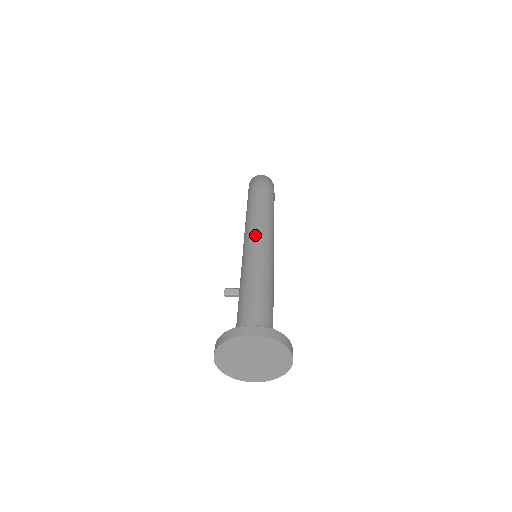
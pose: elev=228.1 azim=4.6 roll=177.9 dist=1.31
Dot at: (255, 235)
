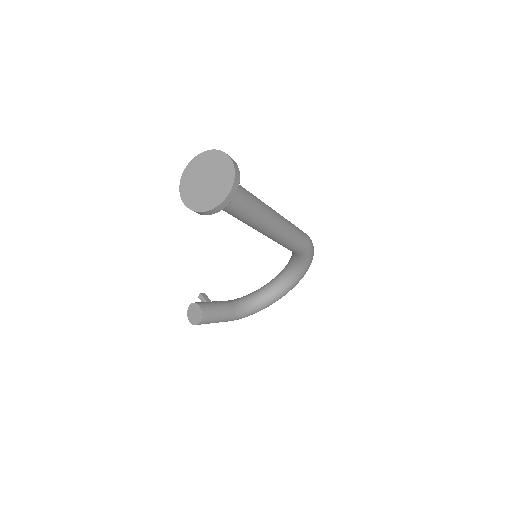
Dot at: occluded
